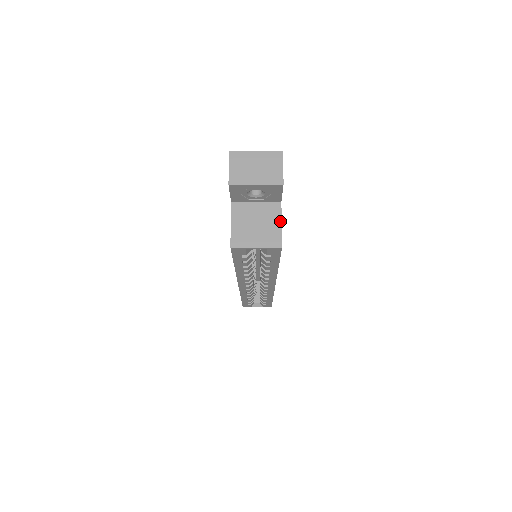
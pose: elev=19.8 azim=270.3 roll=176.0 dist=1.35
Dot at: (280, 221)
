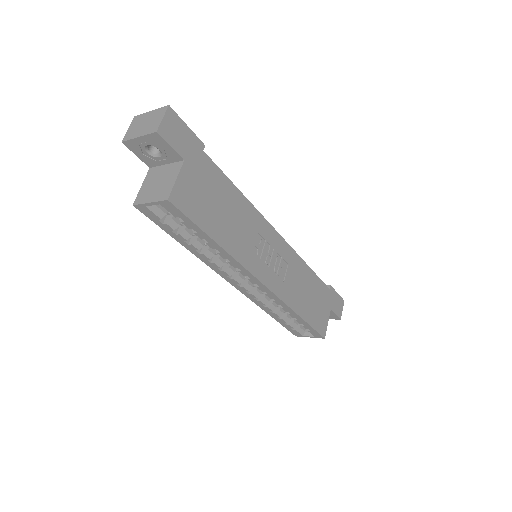
Dot at: (176, 177)
